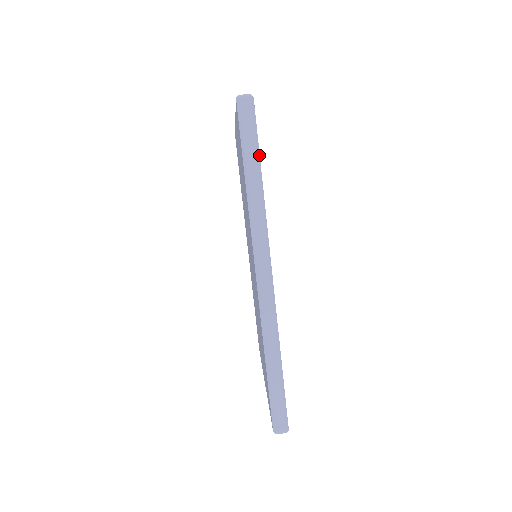
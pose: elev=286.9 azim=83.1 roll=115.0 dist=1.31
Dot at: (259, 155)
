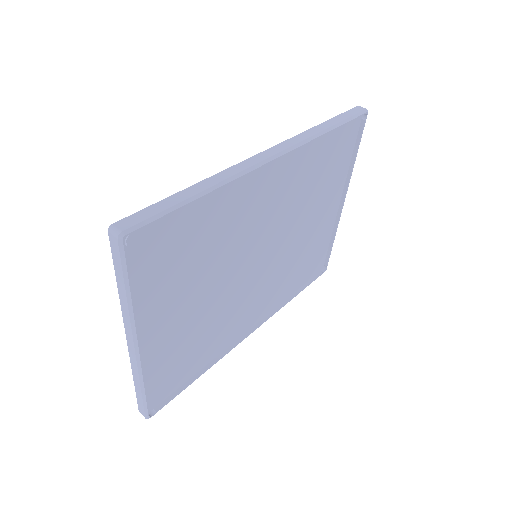
Dot at: (342, 124)
